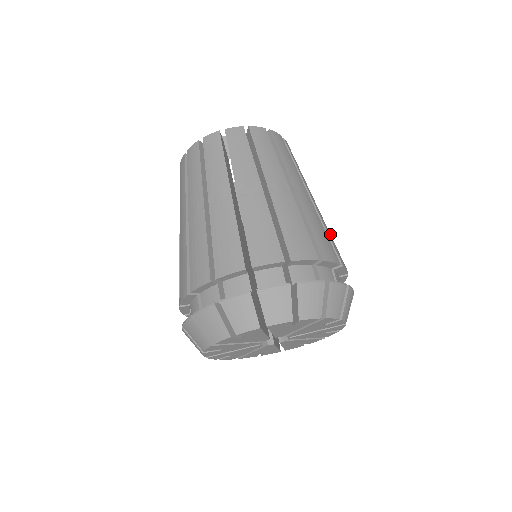
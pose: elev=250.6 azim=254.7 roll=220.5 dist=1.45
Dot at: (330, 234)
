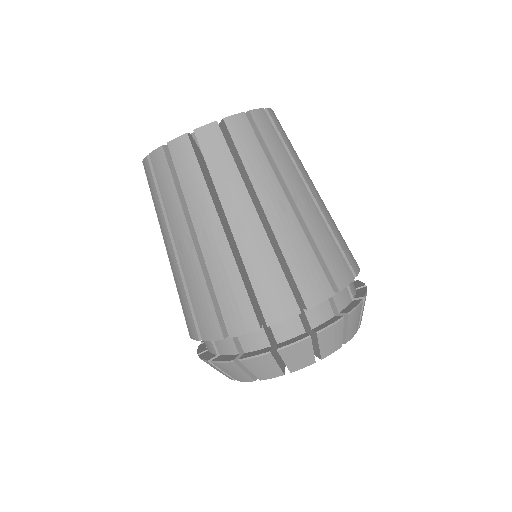
Dot at: (337, 231)
